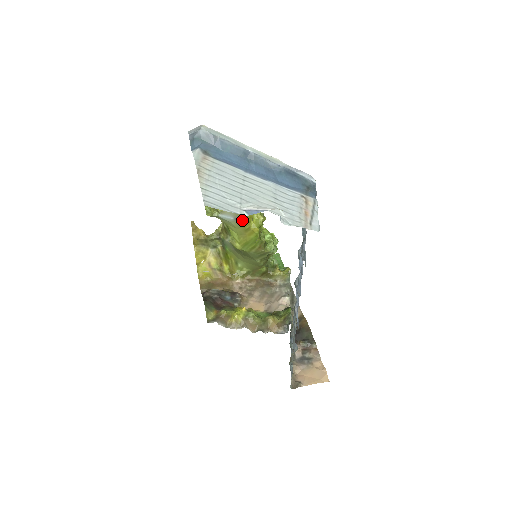
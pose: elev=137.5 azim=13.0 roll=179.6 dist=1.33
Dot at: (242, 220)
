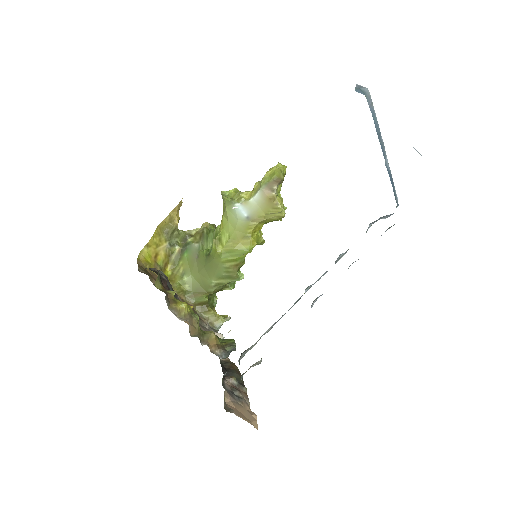
Dot at: (253, 223)
